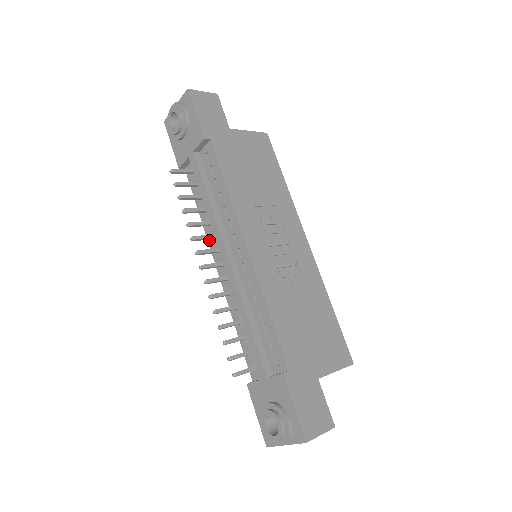
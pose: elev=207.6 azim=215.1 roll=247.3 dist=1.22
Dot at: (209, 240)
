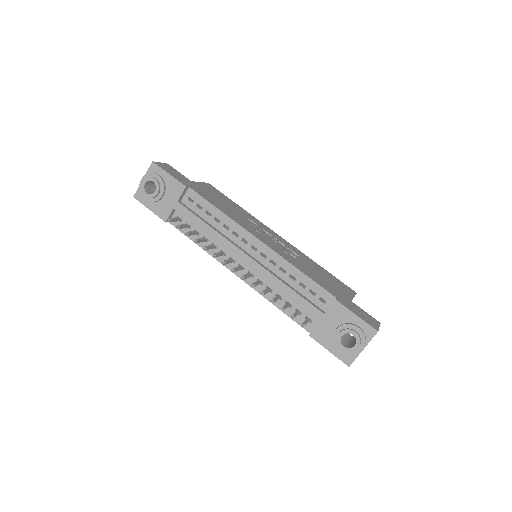
Dot at: (219, 259)
